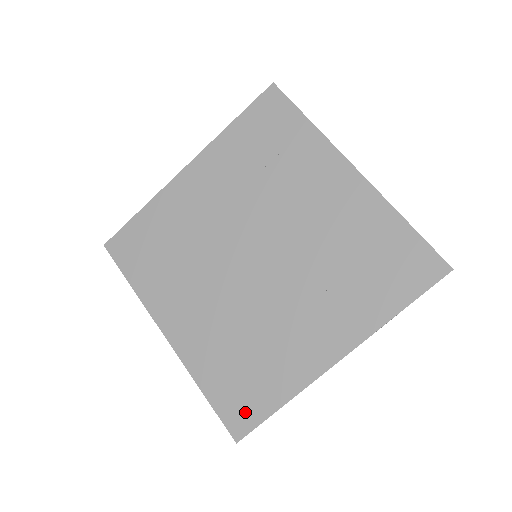
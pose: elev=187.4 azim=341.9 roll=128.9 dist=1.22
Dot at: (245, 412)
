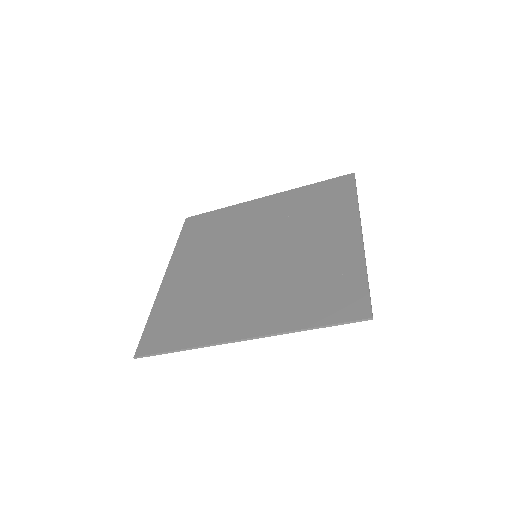
Dot at: (351, 300)
